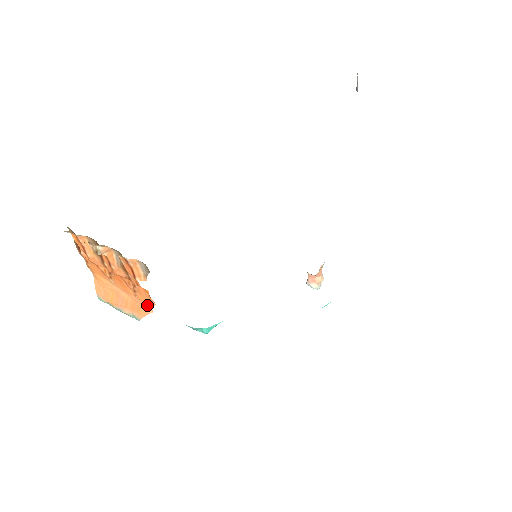
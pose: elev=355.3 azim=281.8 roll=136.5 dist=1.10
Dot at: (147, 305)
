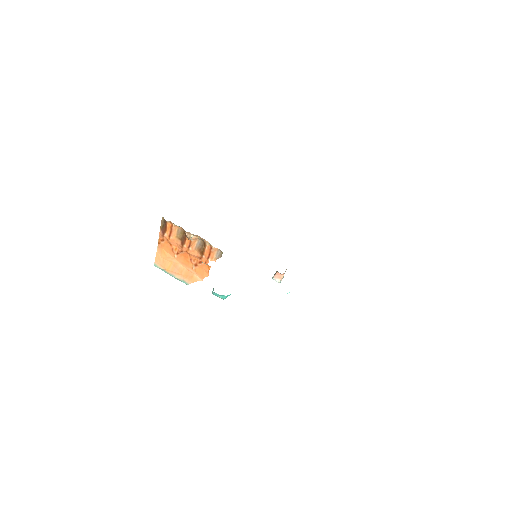
Dot at: (200, 276)
